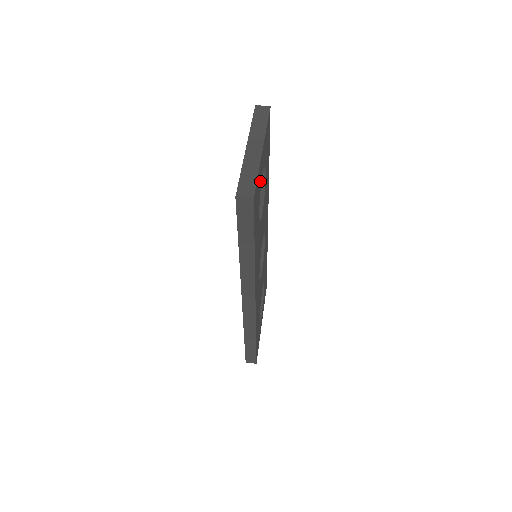
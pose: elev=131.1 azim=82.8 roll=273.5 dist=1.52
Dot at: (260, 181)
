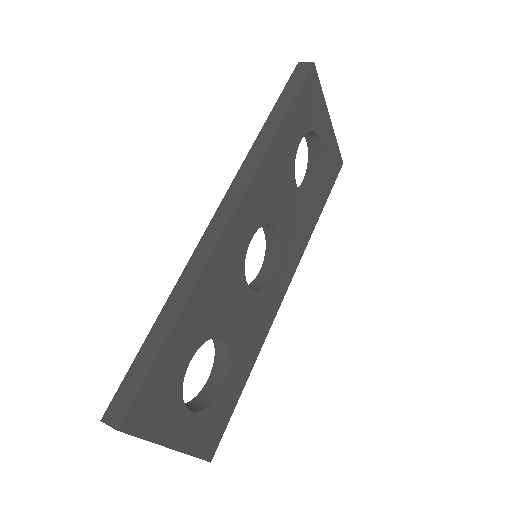
Dot at: (317, 122)
